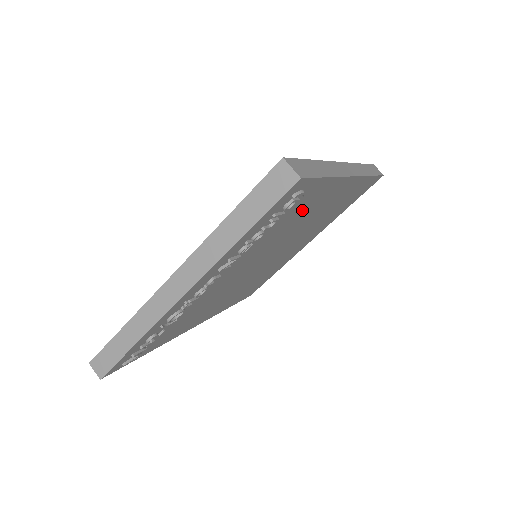
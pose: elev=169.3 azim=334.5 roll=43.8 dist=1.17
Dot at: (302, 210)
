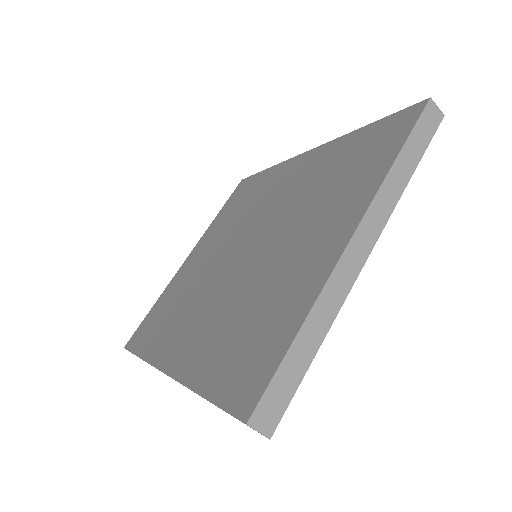
Dot at: occluded
